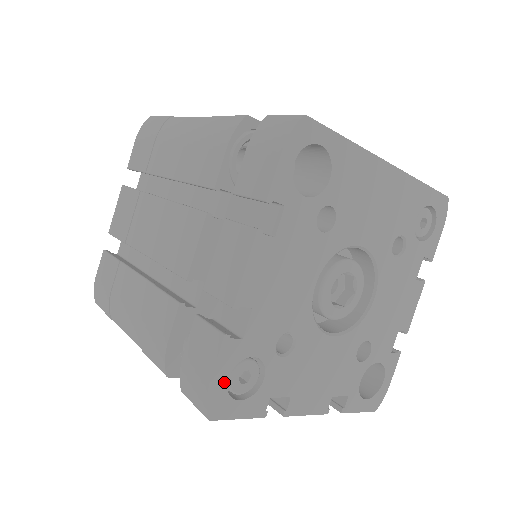
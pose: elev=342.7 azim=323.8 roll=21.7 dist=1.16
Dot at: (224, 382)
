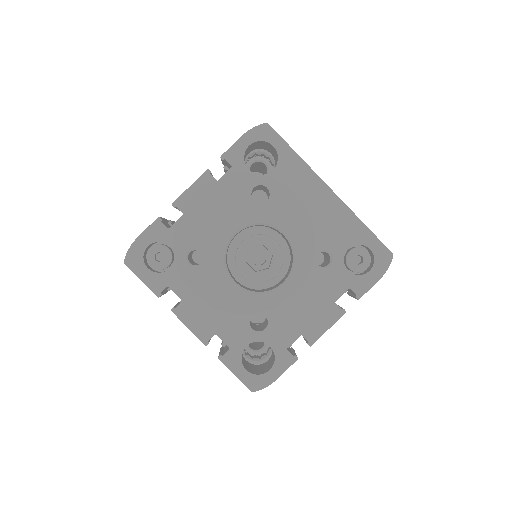
Dot at: (144, 246)
